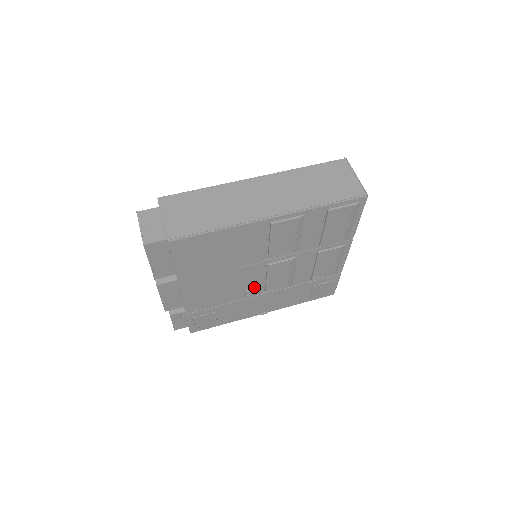
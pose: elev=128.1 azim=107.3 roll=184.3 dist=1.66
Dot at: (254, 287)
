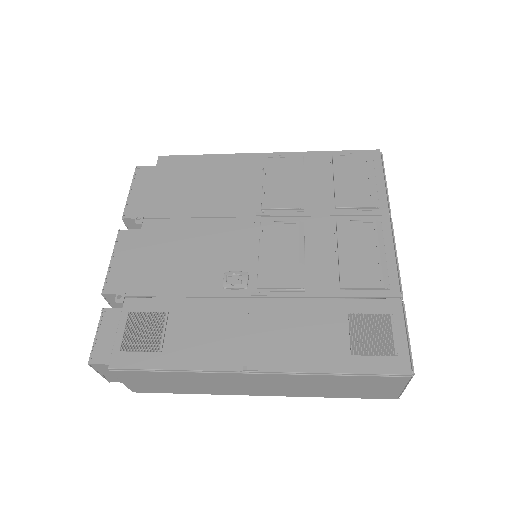
Dot at: (240, 271)
